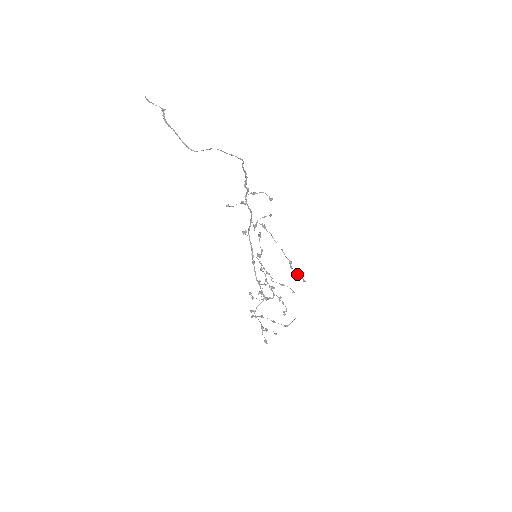
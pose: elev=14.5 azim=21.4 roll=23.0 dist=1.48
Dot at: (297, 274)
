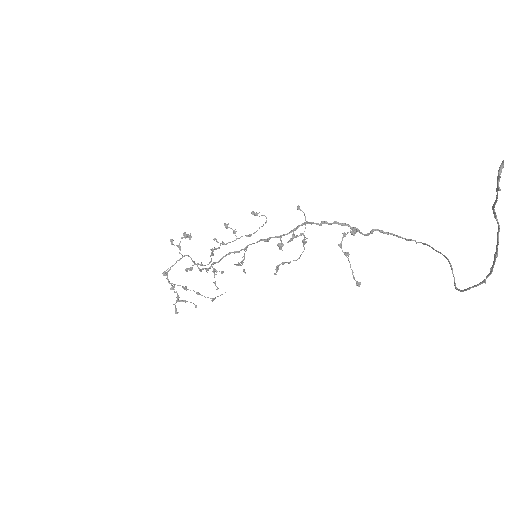
Dot at: (277, 270)
